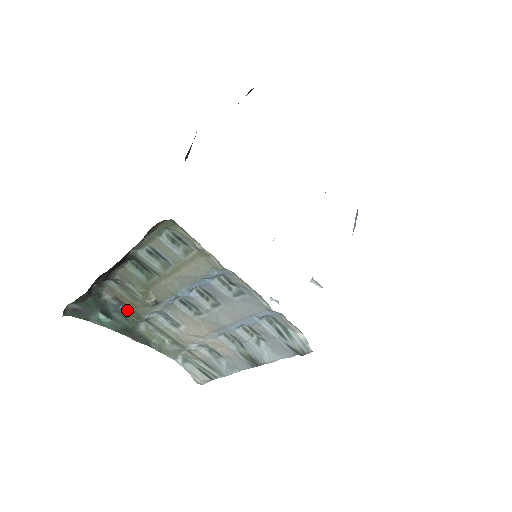
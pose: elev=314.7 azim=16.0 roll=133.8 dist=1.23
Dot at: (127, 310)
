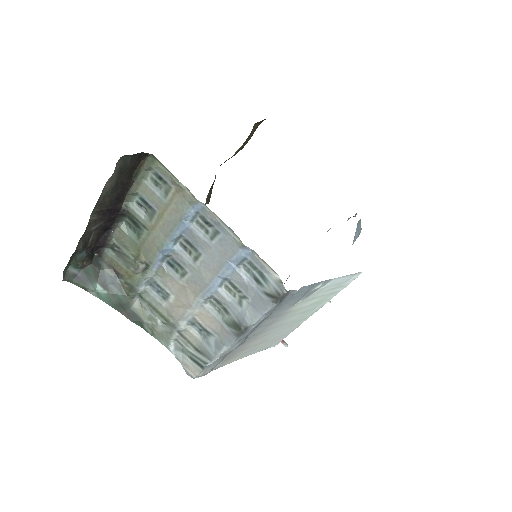
Dot at: (123, 283)
